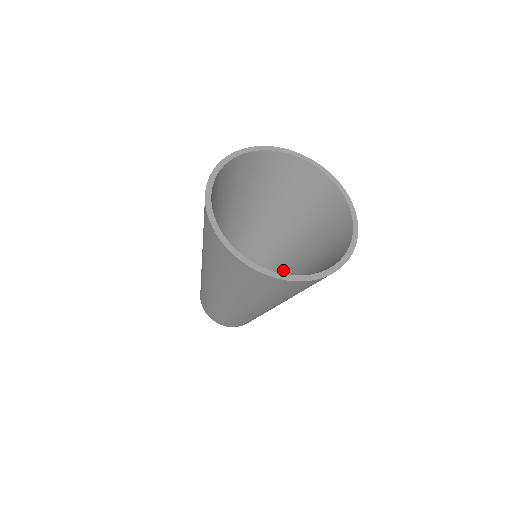
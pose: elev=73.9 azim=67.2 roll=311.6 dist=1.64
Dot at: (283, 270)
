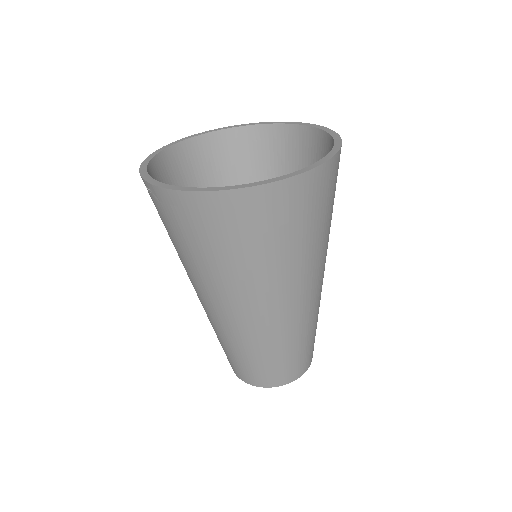
Dot at: occluded
